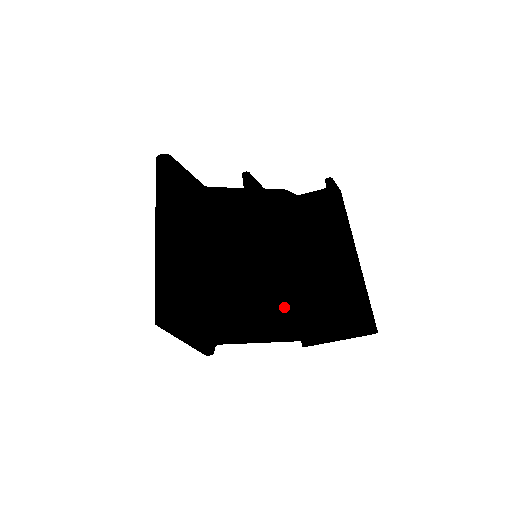
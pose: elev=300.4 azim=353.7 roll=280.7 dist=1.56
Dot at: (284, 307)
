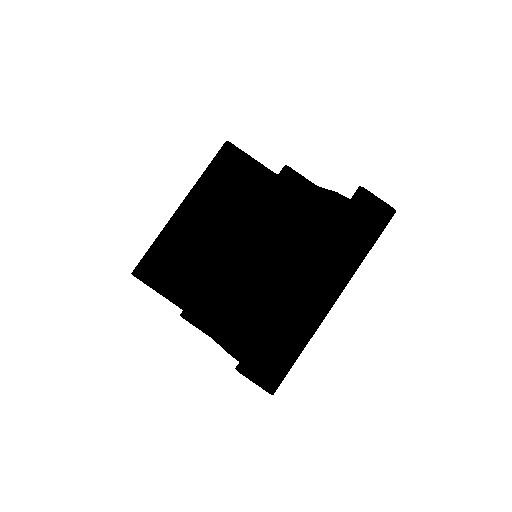
Dot at: (231, 314)
